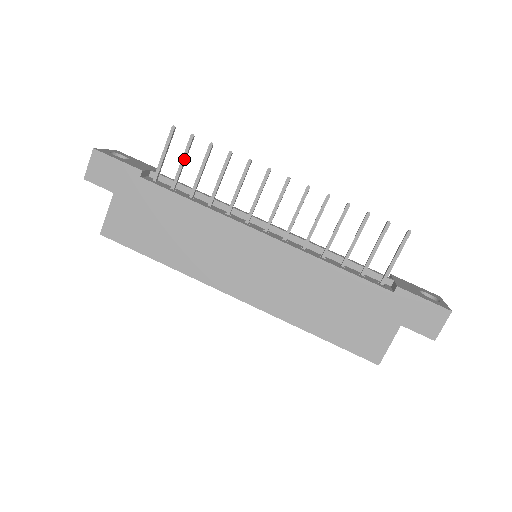
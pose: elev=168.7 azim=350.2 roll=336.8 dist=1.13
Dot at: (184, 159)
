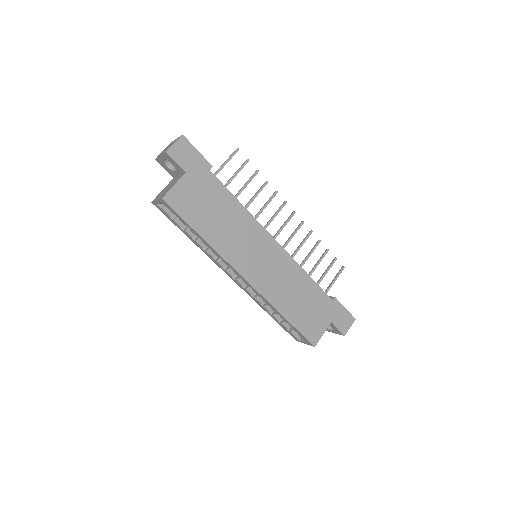
Dot at: (238, 172)
